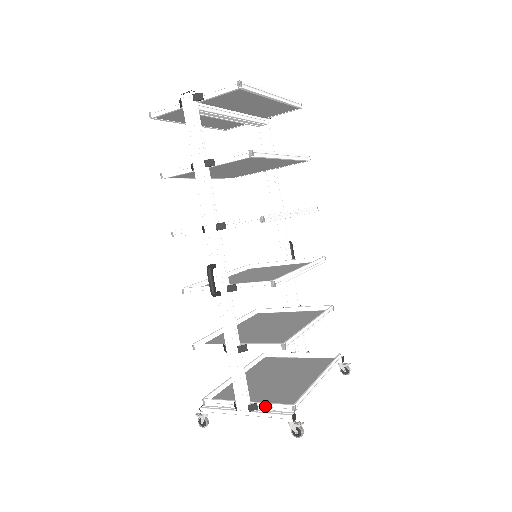
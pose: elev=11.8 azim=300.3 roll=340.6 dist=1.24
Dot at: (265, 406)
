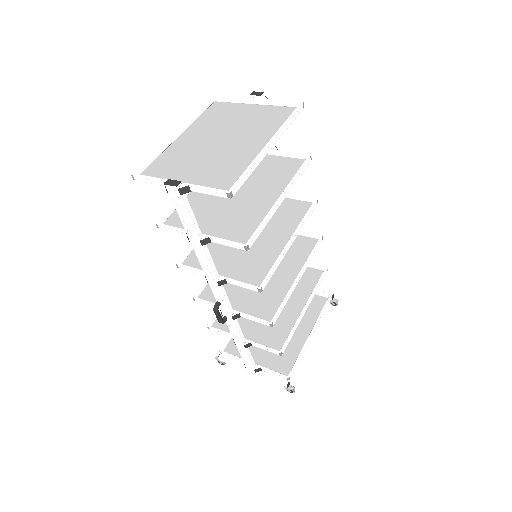
Dot at: (267, 370)
